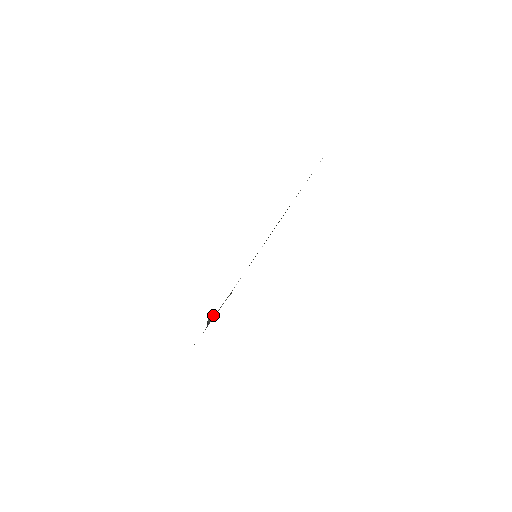
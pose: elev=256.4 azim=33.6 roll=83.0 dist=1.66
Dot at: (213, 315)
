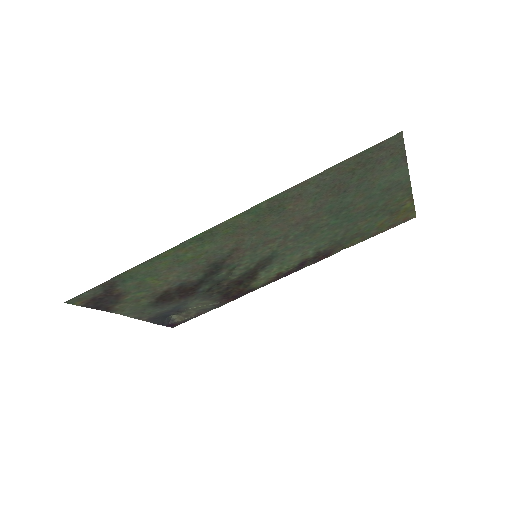
Dot at: (181, 314)
